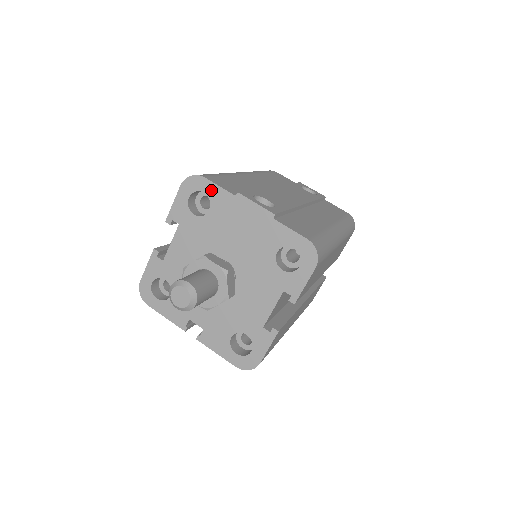
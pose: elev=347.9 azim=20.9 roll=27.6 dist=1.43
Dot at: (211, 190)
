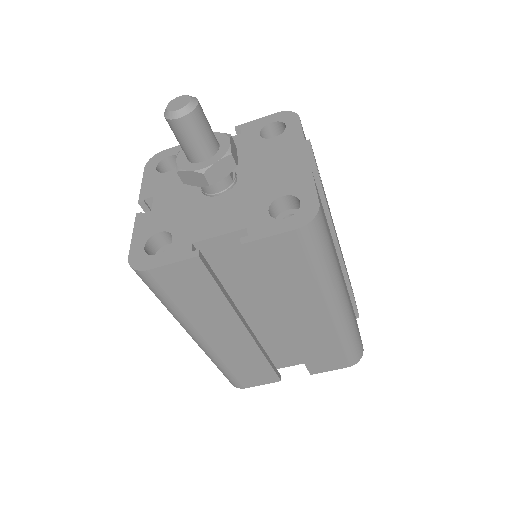
Dot at: (293, 127)
